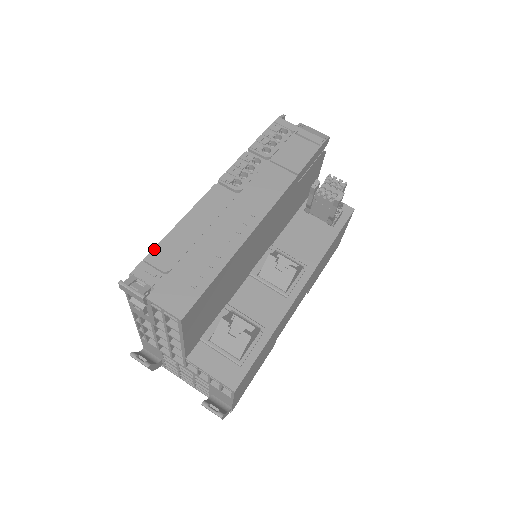
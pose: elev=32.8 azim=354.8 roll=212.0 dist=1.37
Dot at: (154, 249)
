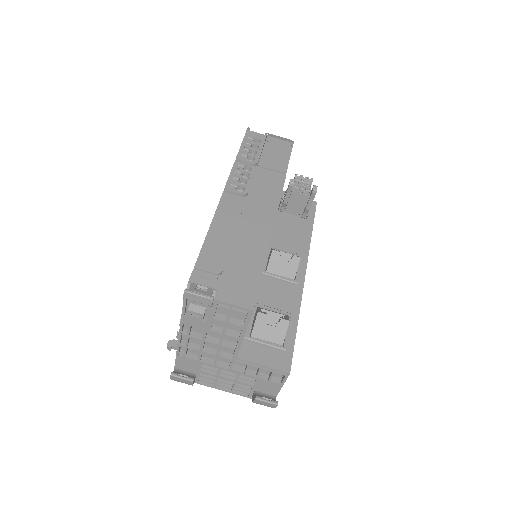
Dot at: (199, 257)
